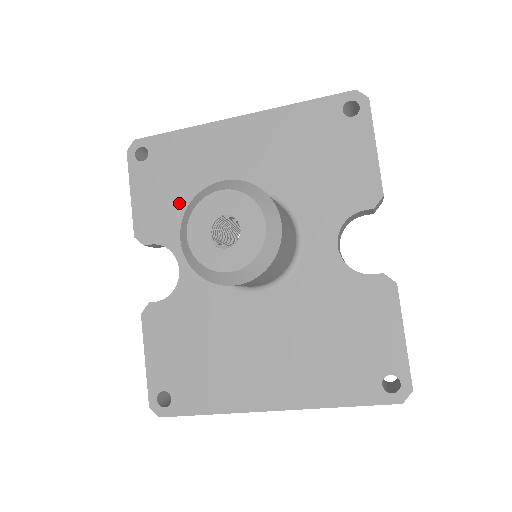
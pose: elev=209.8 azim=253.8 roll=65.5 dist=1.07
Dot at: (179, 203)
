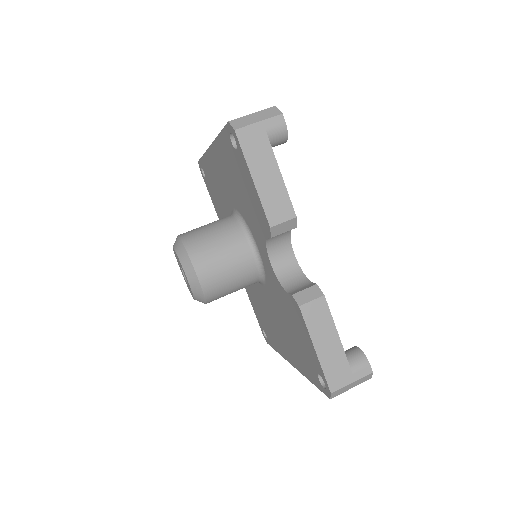
Dot at: (222, 211)
